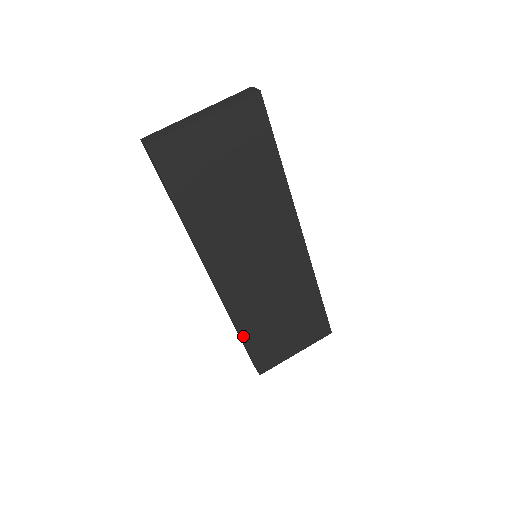
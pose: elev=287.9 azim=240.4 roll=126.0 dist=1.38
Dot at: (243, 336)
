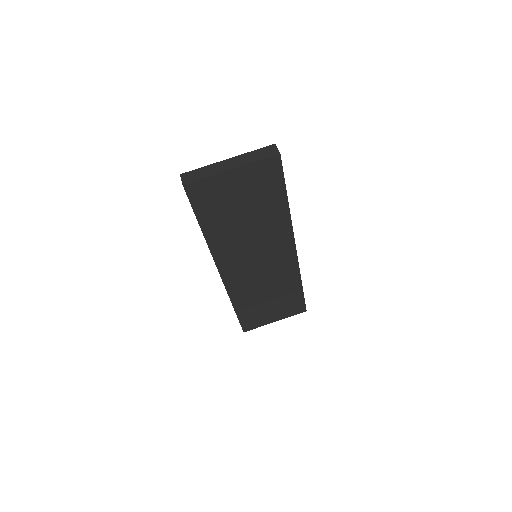
Dot at: (235, 307)
